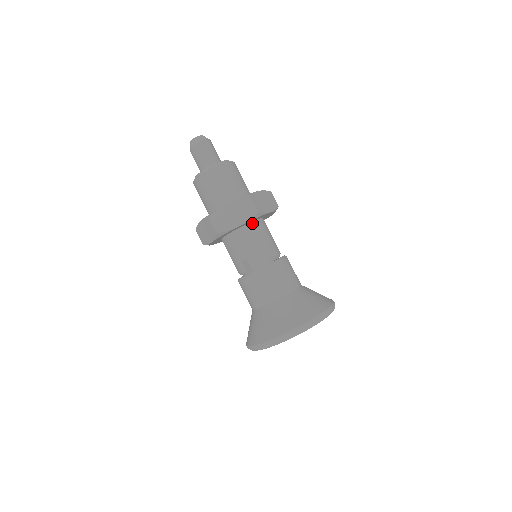
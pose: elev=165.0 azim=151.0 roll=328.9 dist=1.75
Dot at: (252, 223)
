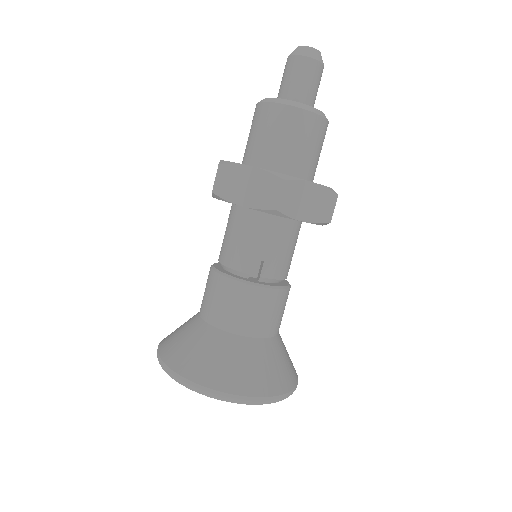
Dot at: (300, 221)
